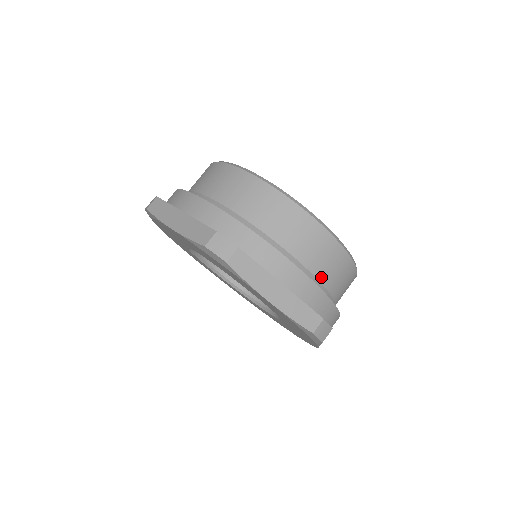
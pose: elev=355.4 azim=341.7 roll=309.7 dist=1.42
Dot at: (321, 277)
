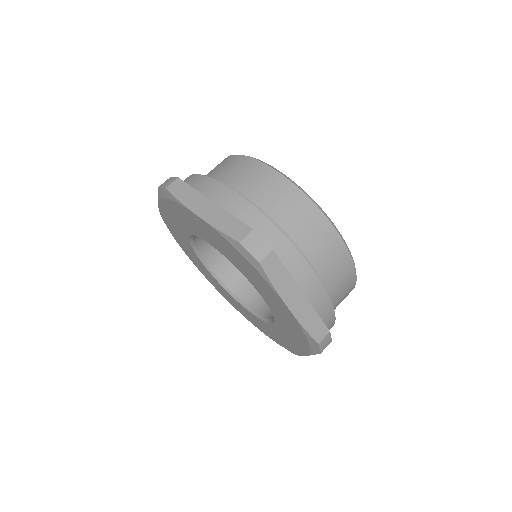
Dot at: (331, 290)
